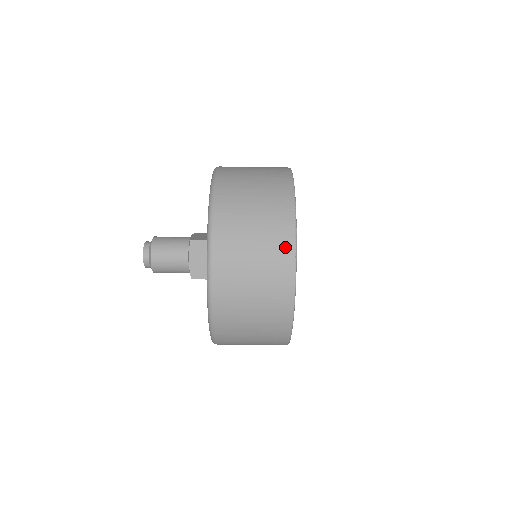
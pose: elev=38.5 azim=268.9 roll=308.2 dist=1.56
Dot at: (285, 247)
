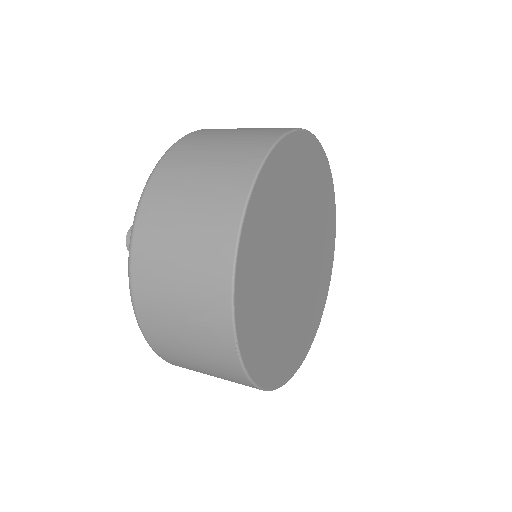
Dot at: (237, 378)
